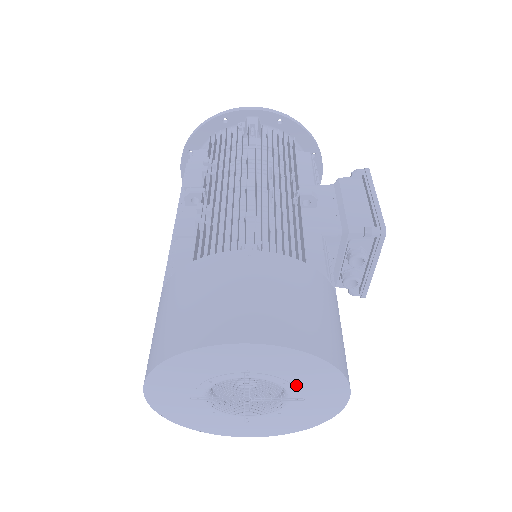
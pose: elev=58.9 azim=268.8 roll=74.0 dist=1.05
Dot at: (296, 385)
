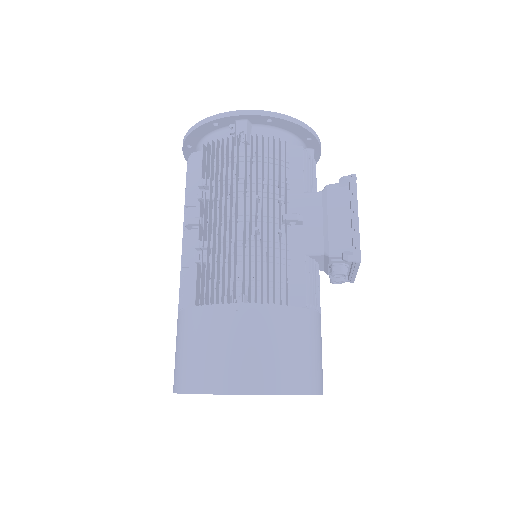
Dot at: occluded
